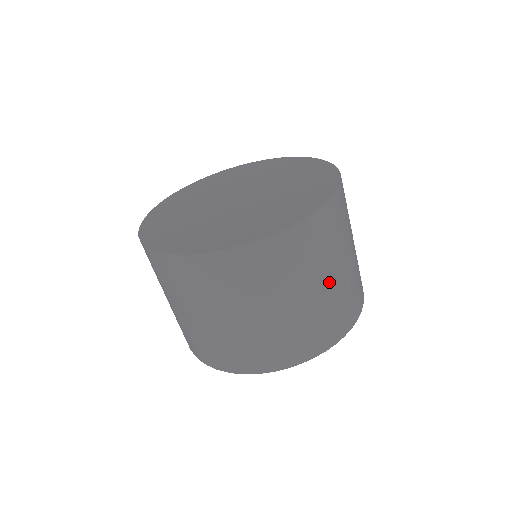
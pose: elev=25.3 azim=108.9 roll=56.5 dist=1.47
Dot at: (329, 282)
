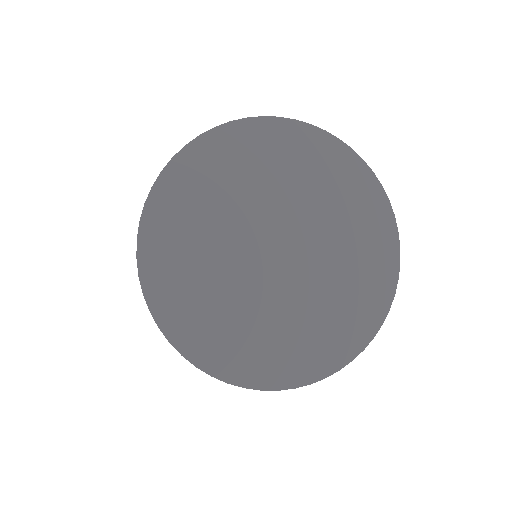
Dot at: occluded
